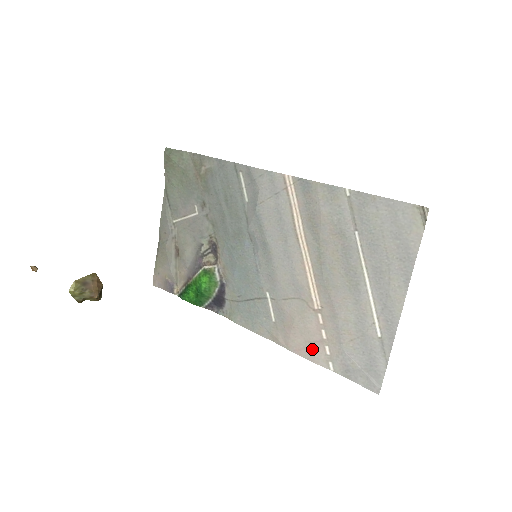
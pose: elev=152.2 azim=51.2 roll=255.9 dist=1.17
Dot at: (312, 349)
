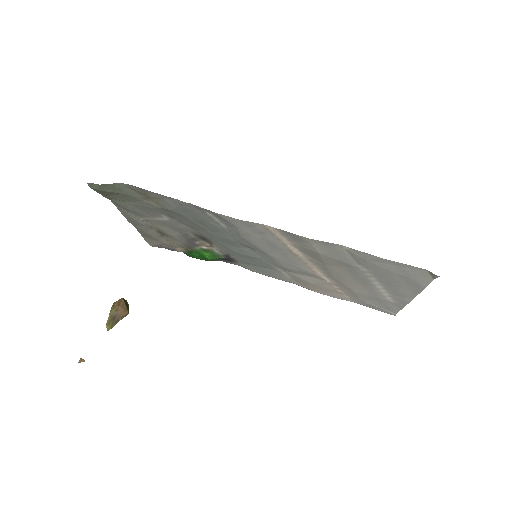
Dot at: (332, 294)
